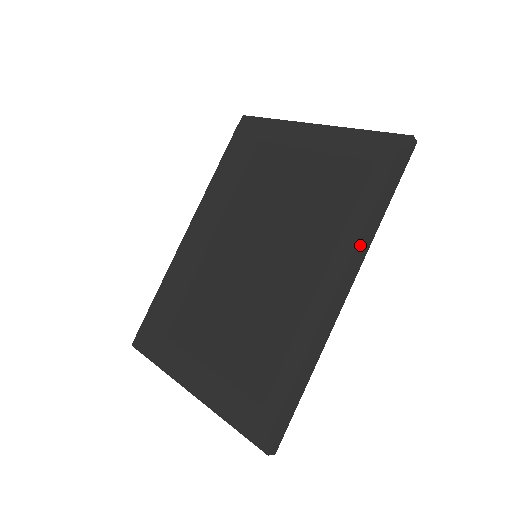
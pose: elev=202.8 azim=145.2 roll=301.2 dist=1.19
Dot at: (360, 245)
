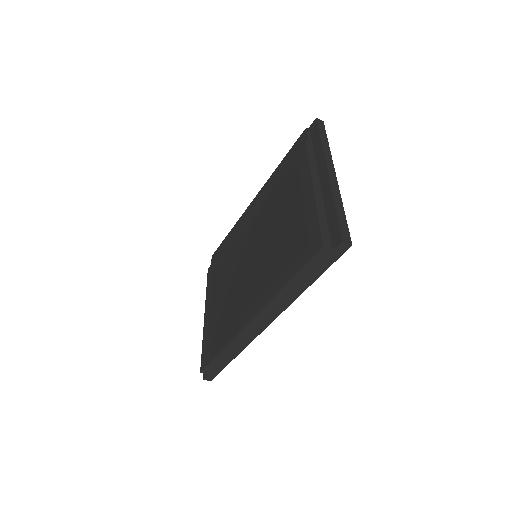
Dot at: (276, 302)
